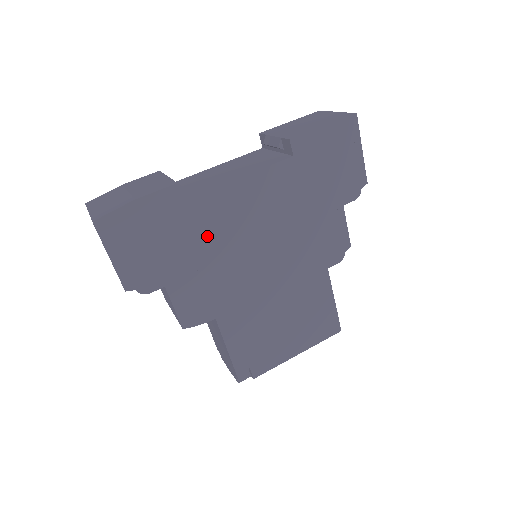
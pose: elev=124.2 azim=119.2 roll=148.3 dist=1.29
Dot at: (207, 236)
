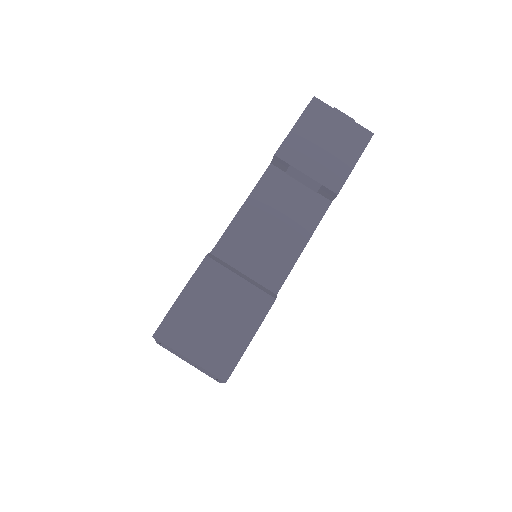
Dot at: occluded
